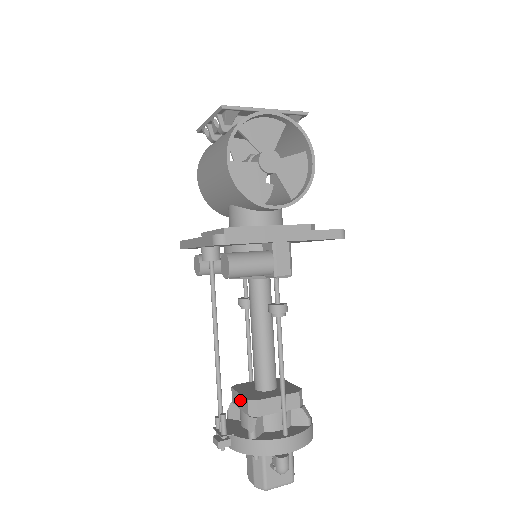
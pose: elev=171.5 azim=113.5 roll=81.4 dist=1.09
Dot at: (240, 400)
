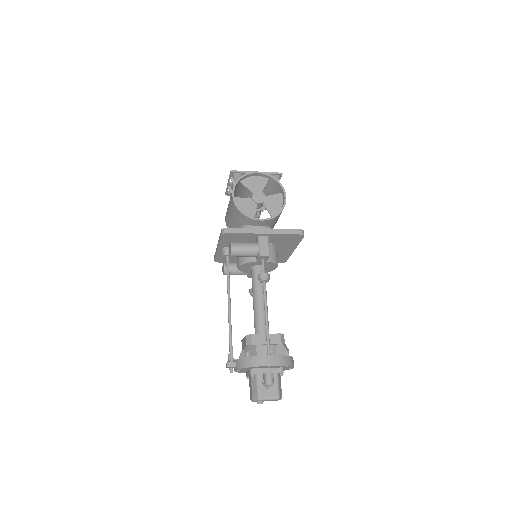
Dot at: (244, 341)
